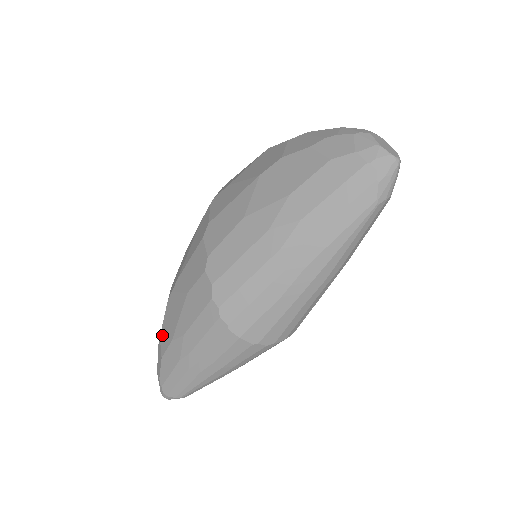
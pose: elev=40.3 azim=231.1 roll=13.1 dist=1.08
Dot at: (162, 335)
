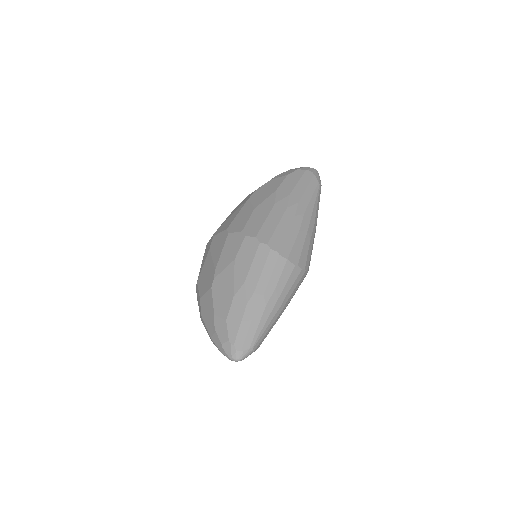
Dot at: (217, 310)
